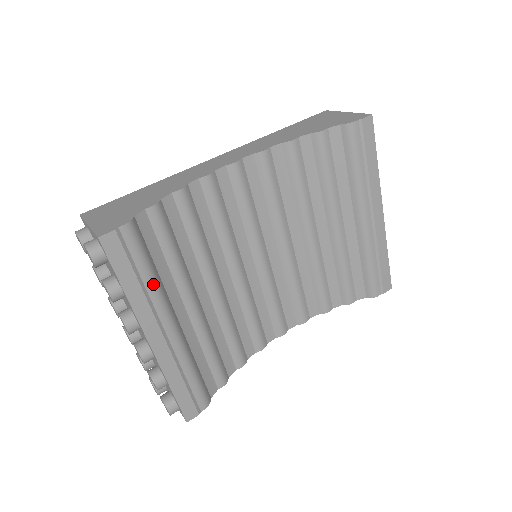
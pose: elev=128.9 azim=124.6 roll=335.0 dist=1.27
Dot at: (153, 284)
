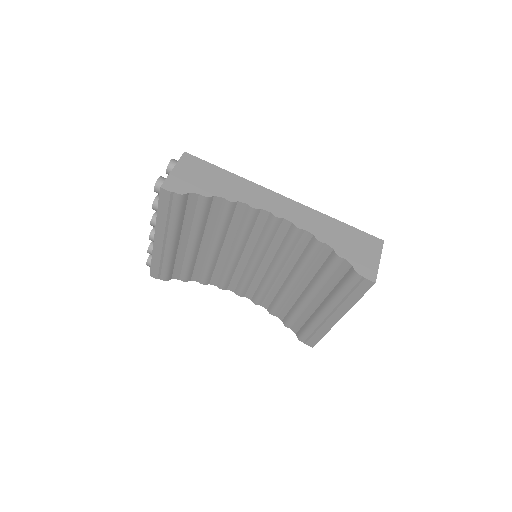
Dot at: (174, 223)
